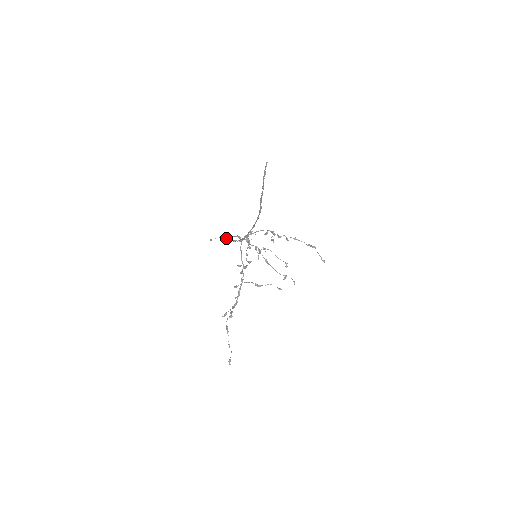
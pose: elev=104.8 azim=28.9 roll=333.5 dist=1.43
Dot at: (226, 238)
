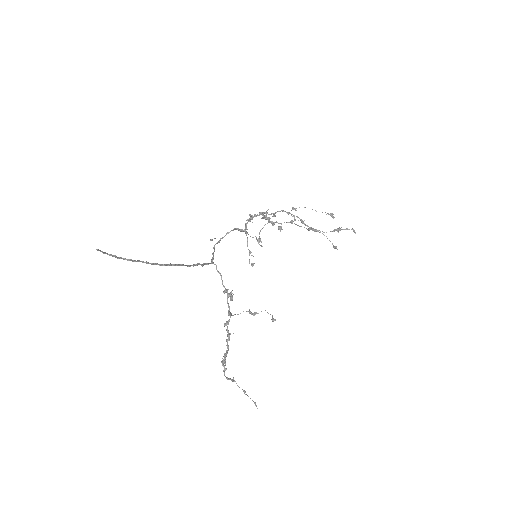
Dot at: (214, 245)
